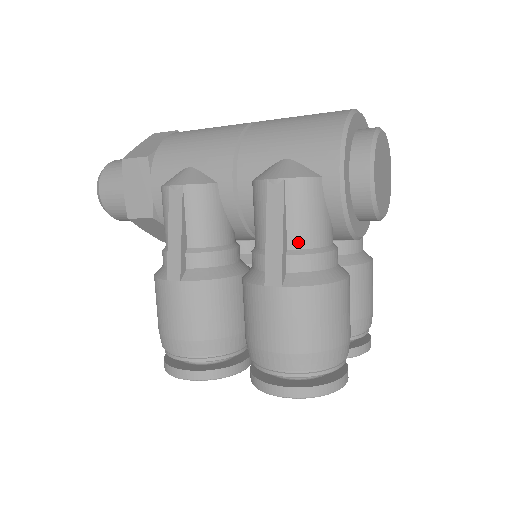
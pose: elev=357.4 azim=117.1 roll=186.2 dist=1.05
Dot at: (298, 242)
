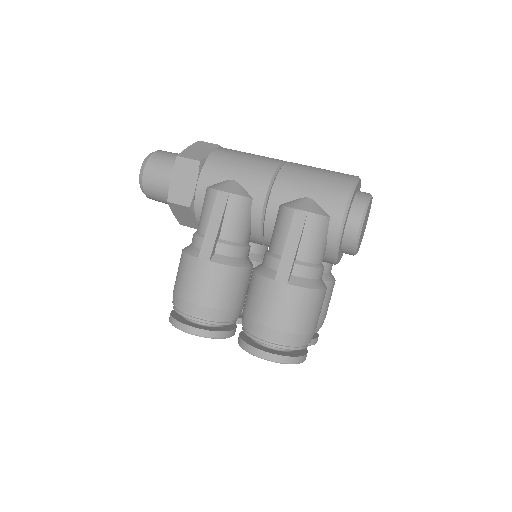
Dot at: (304, 257)
